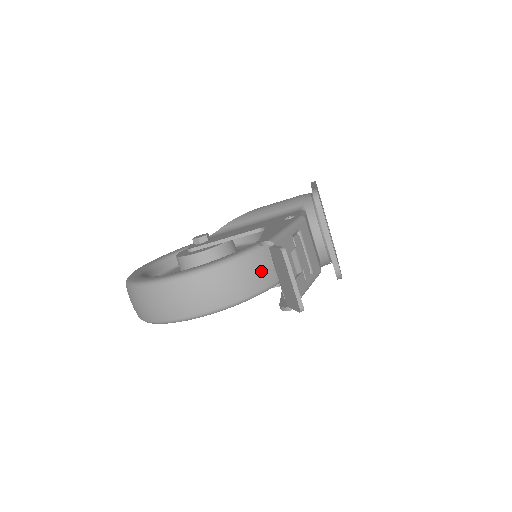
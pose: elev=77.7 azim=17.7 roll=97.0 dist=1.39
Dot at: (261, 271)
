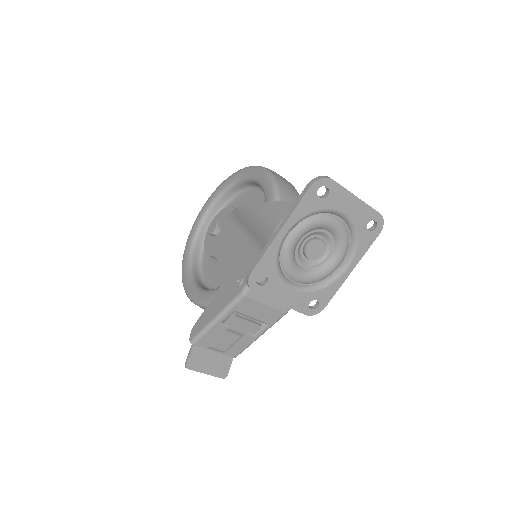
Dot at: occluded
